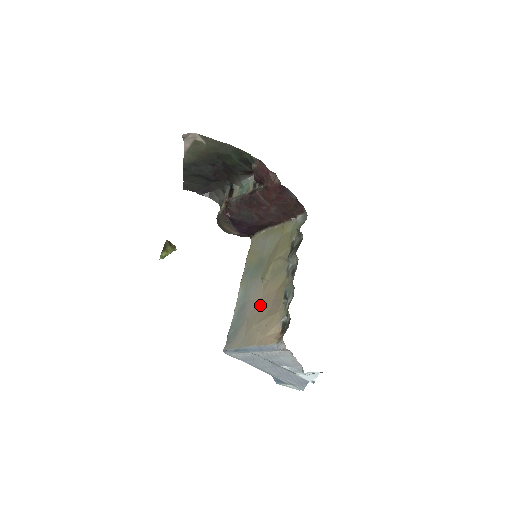
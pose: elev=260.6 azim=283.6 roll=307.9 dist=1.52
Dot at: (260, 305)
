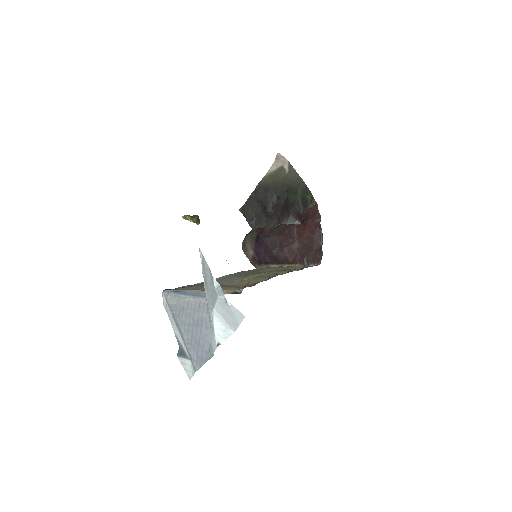
Dot at: (226, 285)
